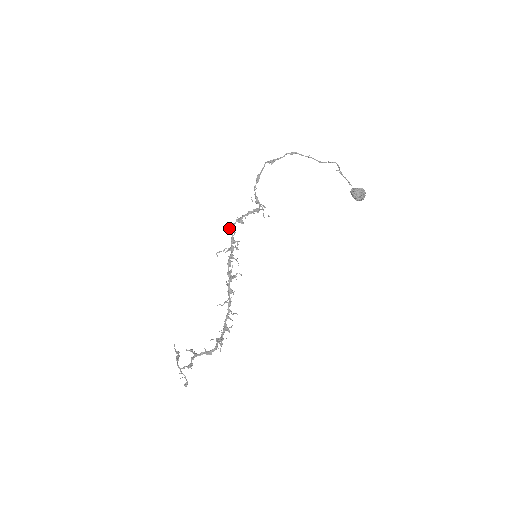
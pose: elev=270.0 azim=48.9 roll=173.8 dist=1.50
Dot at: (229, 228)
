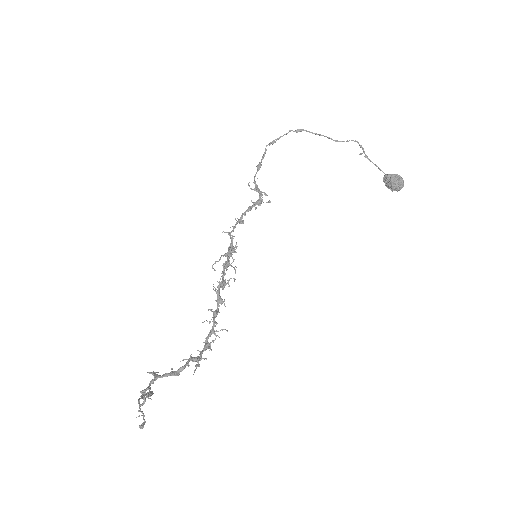
Dot at: (228, 233)
